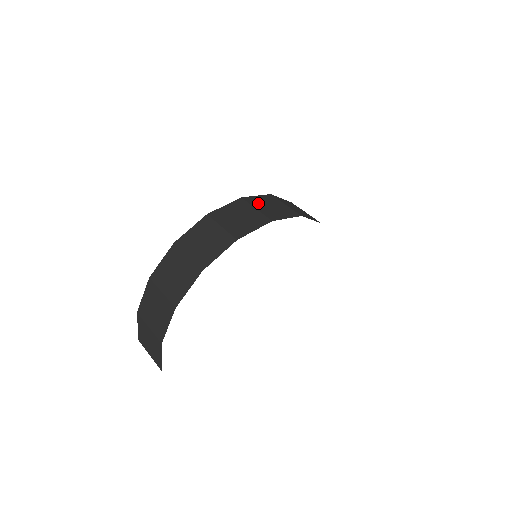
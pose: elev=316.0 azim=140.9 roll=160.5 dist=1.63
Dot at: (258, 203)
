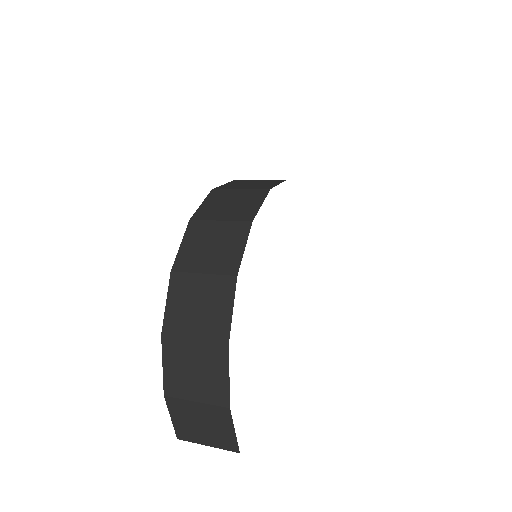
Dot at: (234, 186)
